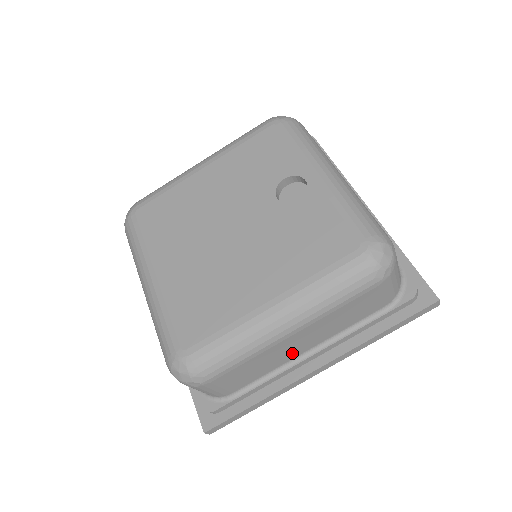
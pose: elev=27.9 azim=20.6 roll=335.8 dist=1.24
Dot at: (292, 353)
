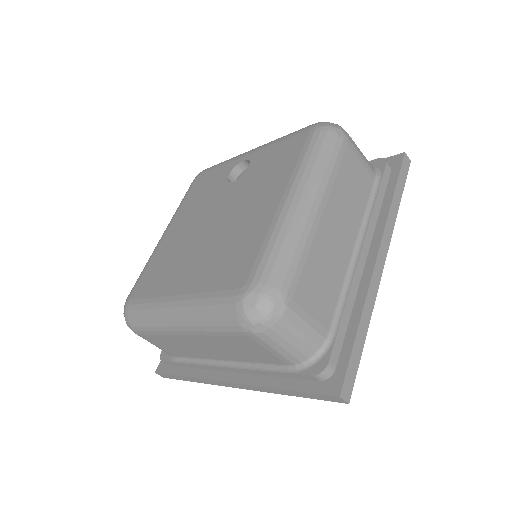
Dot at: (342, 251)
